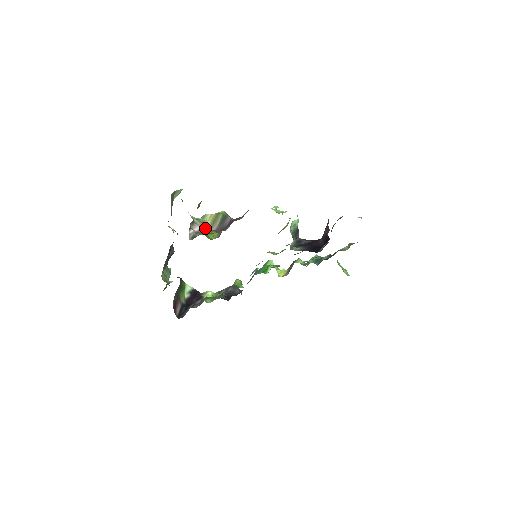
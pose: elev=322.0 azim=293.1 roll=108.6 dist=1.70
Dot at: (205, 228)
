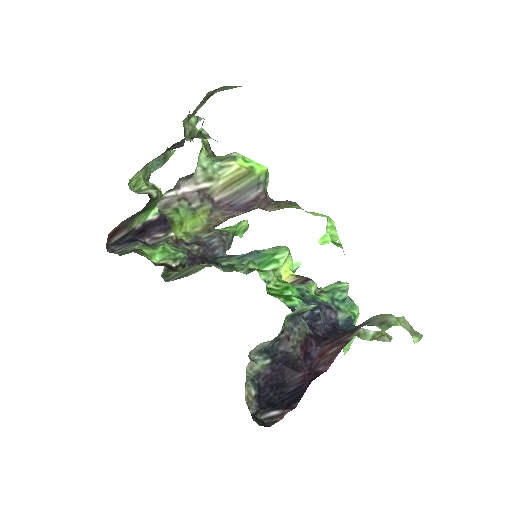
Dot at: (203, 193)
